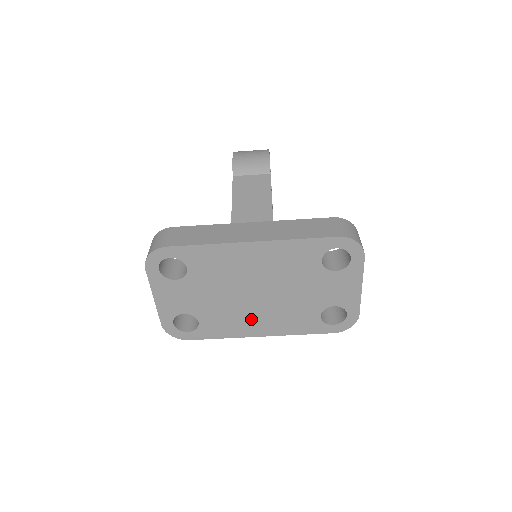
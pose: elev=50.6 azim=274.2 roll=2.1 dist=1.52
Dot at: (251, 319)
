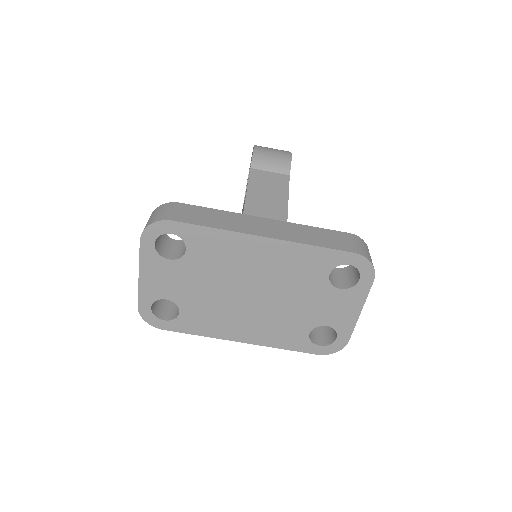
Dot at: (236, 321)
